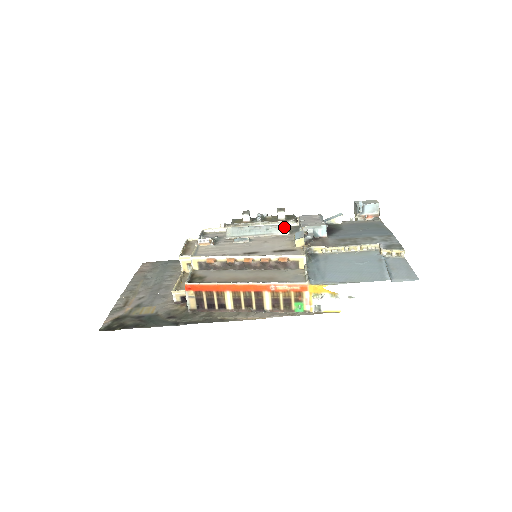
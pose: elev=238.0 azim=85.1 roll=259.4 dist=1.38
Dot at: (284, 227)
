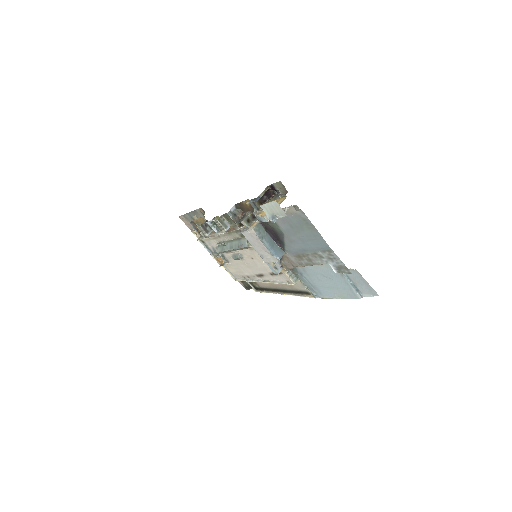
Dot at: occluded
